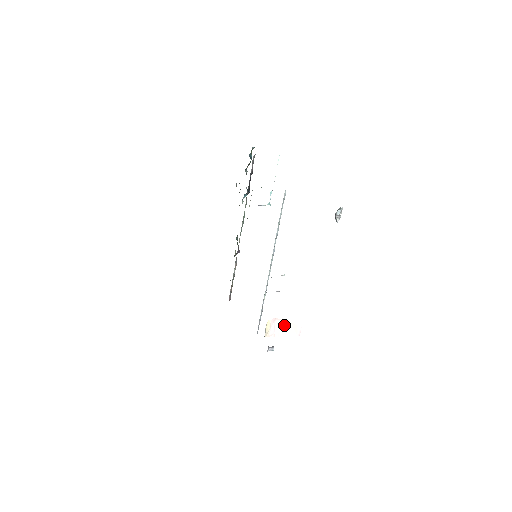
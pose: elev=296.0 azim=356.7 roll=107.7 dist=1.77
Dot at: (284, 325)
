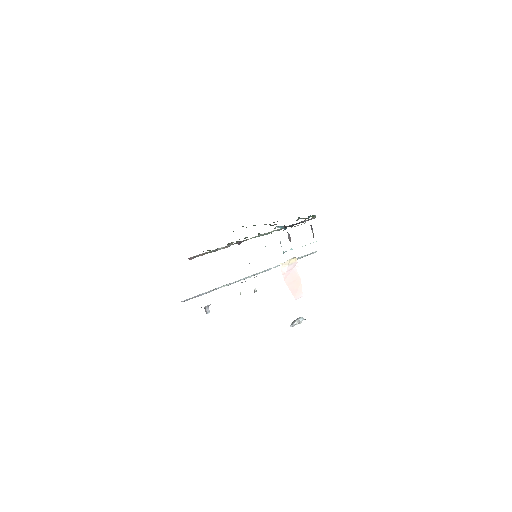
Dot at: (296, 278)
